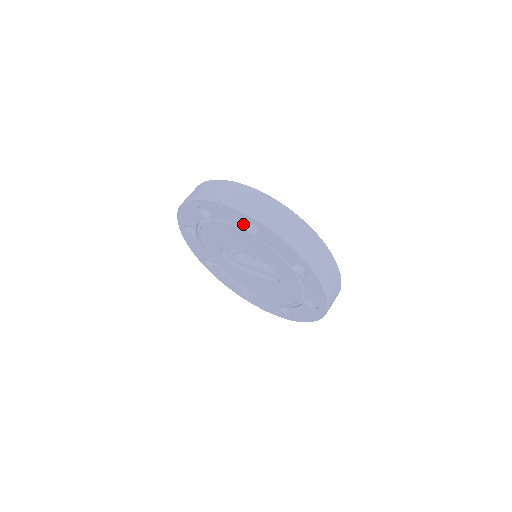
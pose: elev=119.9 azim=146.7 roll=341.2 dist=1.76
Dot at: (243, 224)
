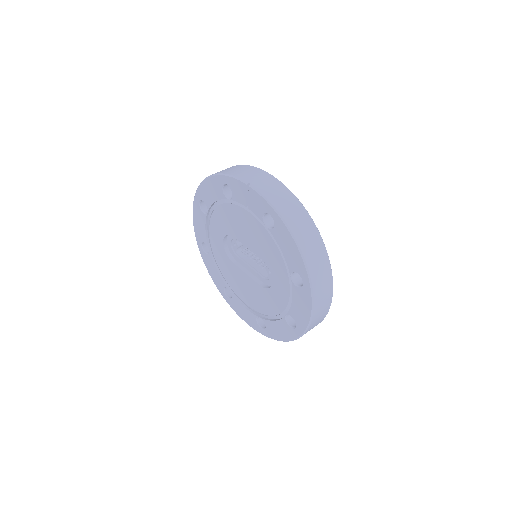
Dot at: (262, 214)
